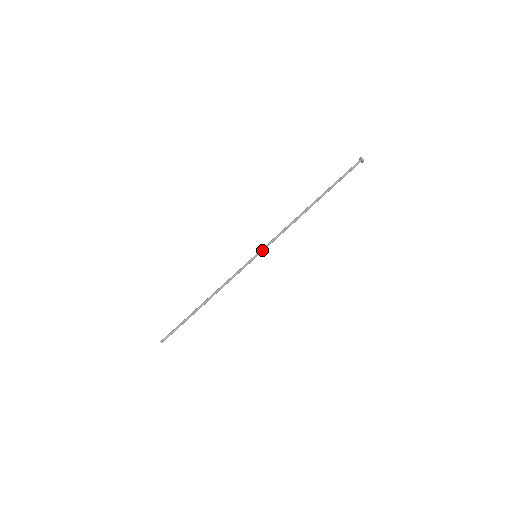
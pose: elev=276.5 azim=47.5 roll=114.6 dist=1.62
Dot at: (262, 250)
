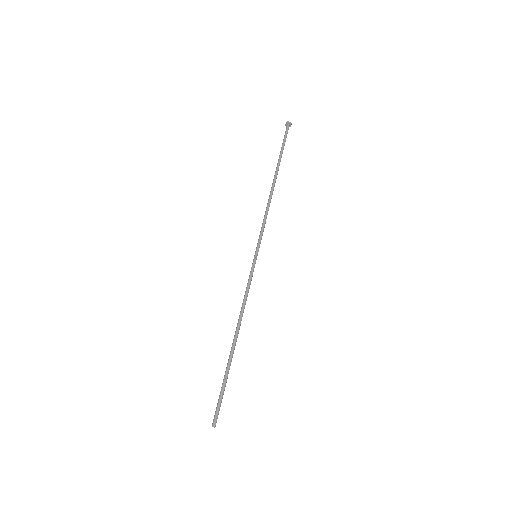
Dot at: (259, 246)
